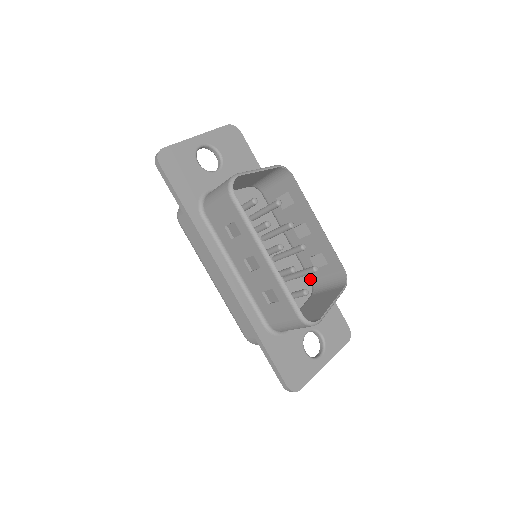
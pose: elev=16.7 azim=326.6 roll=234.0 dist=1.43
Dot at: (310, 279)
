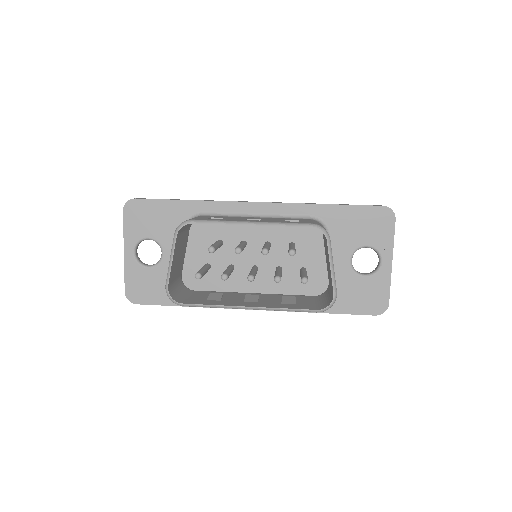
Dot at: occluded
